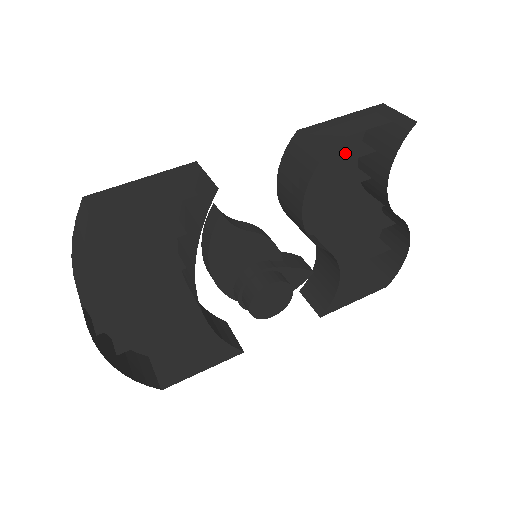
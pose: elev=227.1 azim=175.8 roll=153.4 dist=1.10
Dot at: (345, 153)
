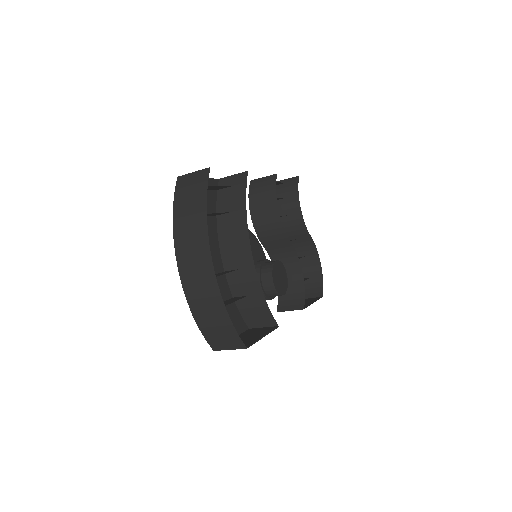
Dot at: occluded
